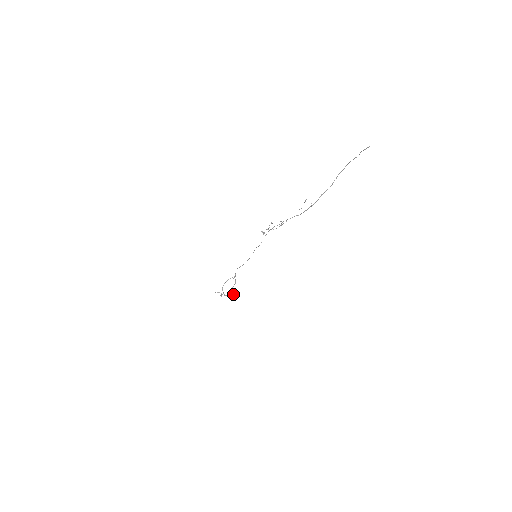
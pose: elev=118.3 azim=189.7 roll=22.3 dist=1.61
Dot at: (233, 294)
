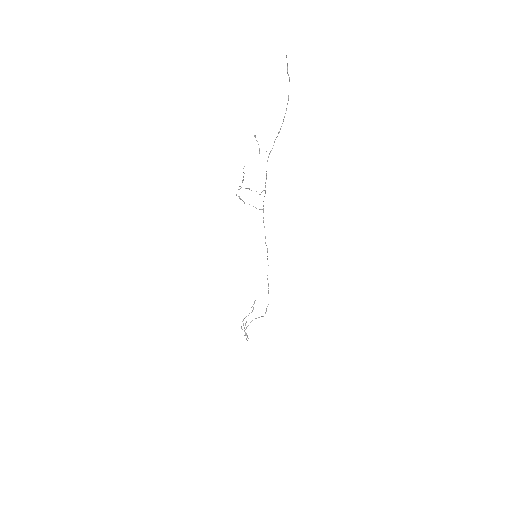
Dot at: (245, 323)
